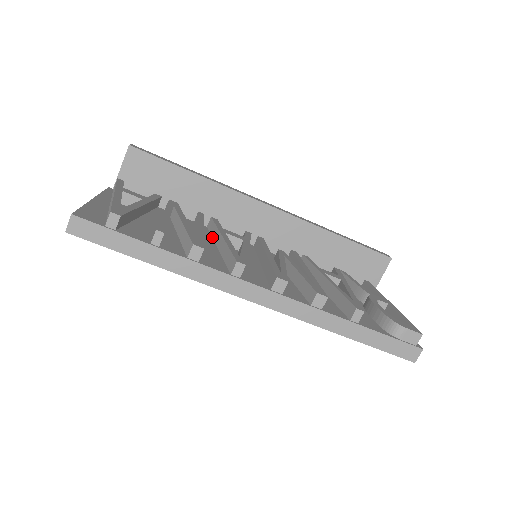
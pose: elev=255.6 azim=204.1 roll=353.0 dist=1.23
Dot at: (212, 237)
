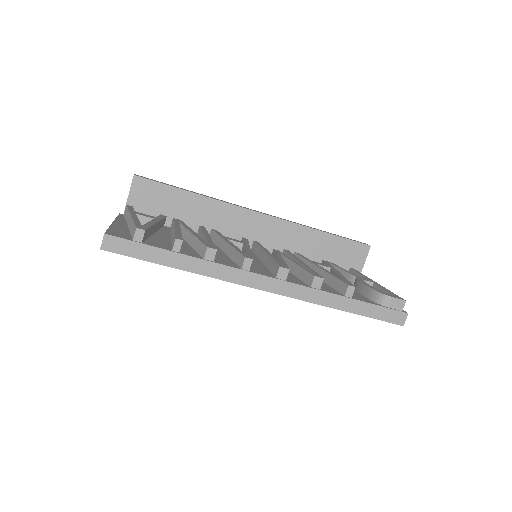
Dot at: (216, 245)
